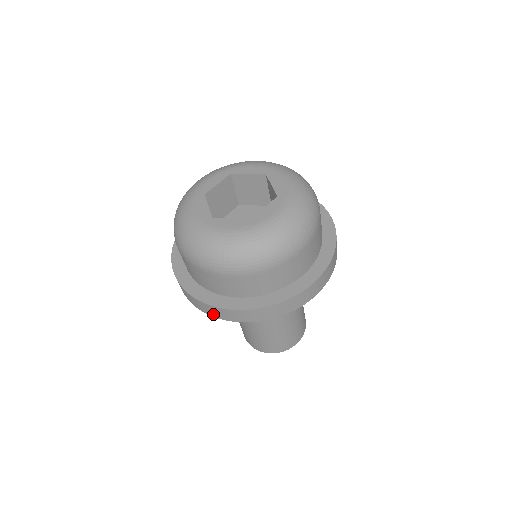
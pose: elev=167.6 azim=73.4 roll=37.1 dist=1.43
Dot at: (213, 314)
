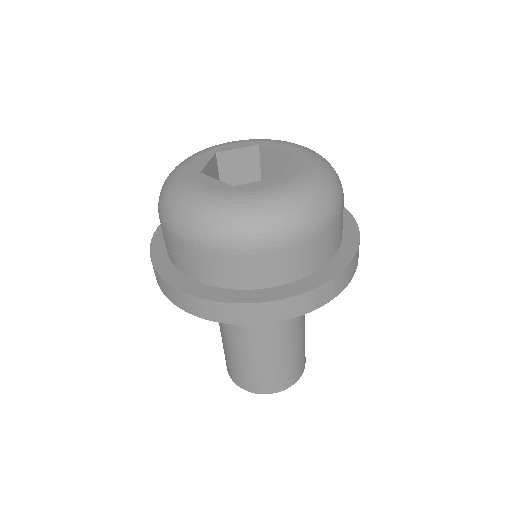
Dot at: (161, 287)
